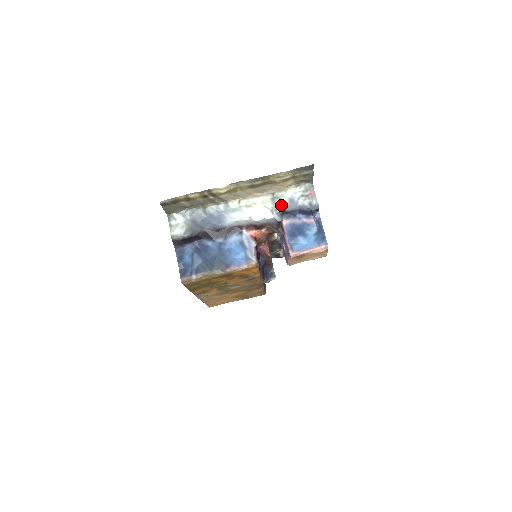
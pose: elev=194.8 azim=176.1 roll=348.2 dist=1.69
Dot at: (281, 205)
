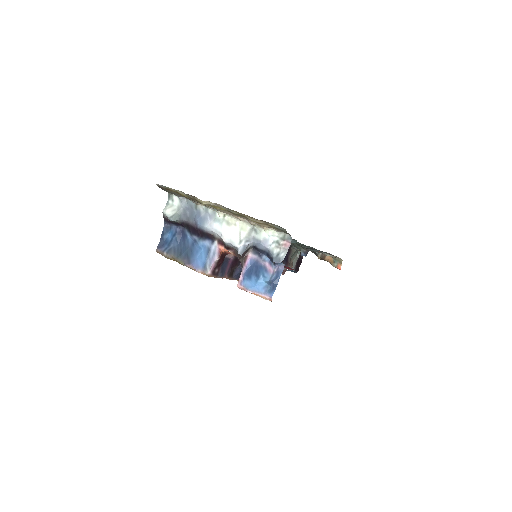
Dot at: (253, 240)
